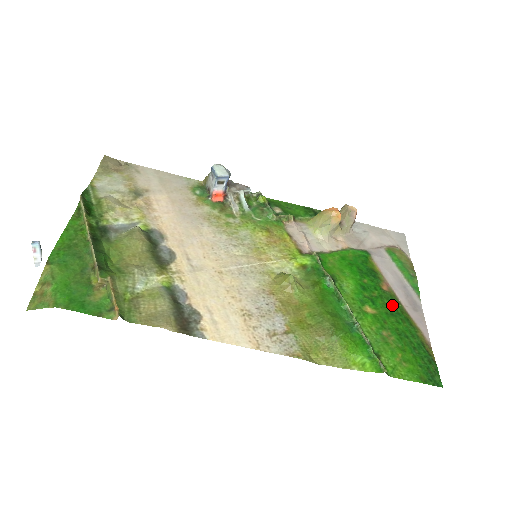
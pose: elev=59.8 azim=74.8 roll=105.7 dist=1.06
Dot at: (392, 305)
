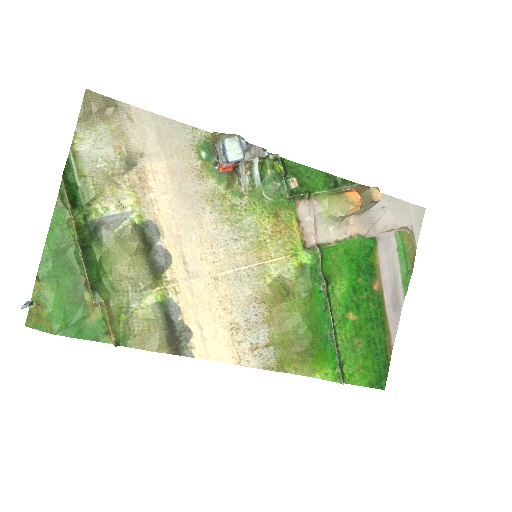
Dot at: (375, 309)
